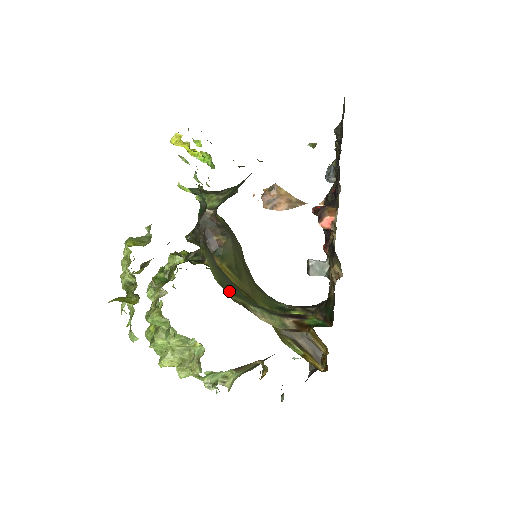
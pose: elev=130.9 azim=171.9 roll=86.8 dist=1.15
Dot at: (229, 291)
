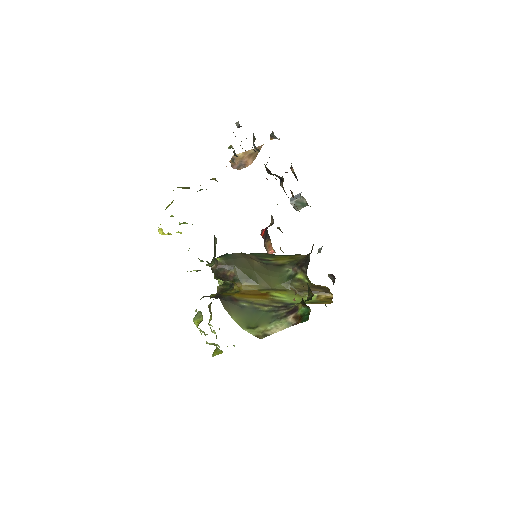
Dot at: (254, 326)
